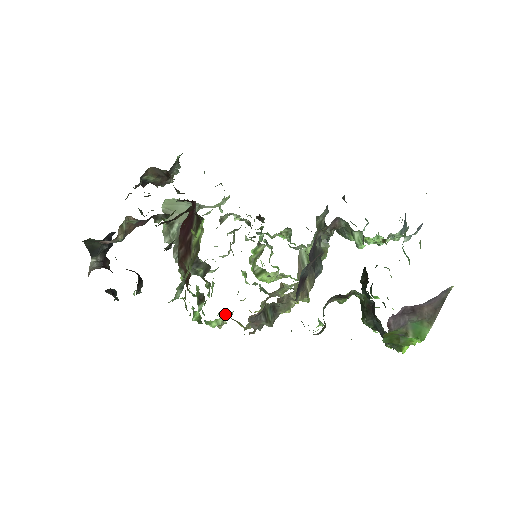
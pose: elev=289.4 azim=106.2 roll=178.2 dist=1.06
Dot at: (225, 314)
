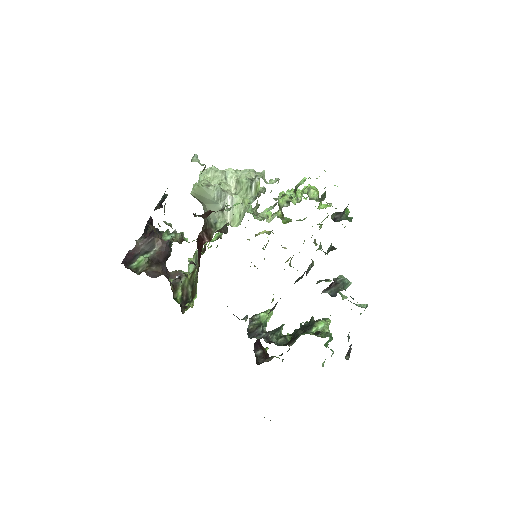
Dot at: occluded
